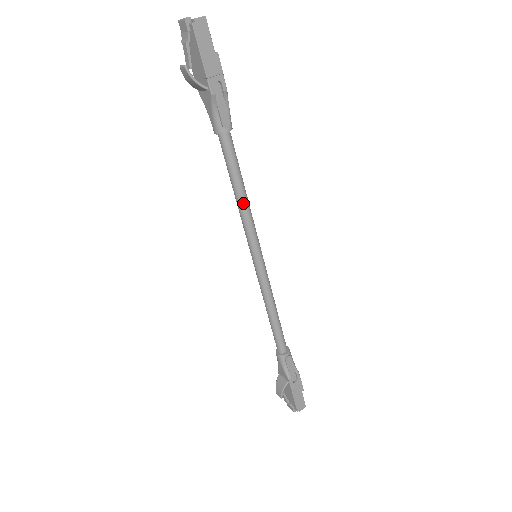
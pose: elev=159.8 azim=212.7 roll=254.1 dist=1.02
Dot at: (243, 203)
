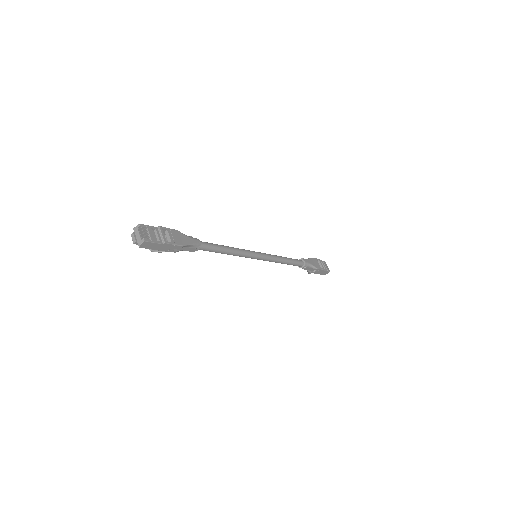
Dot at: occluded
